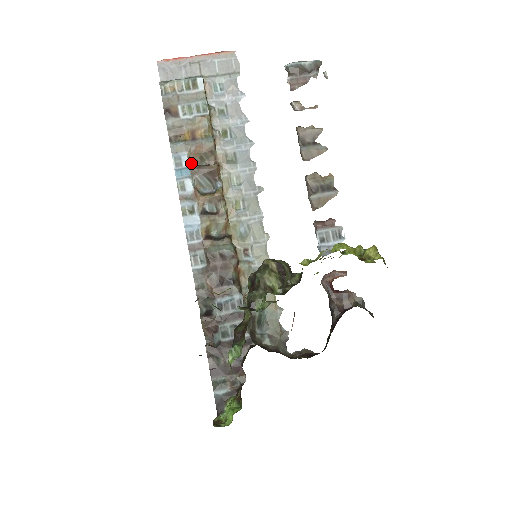
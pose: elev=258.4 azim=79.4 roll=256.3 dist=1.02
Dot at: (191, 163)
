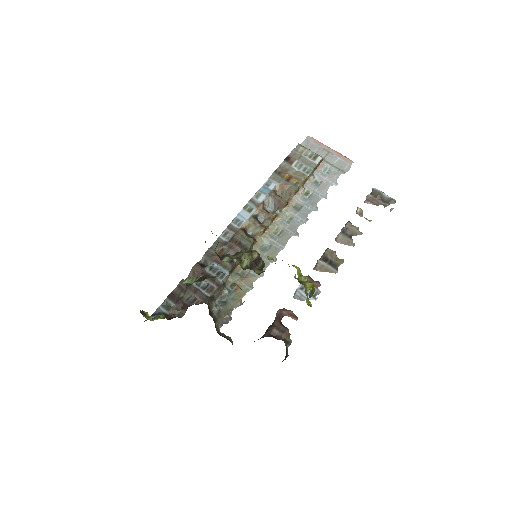
Dot at: (274, 190)
